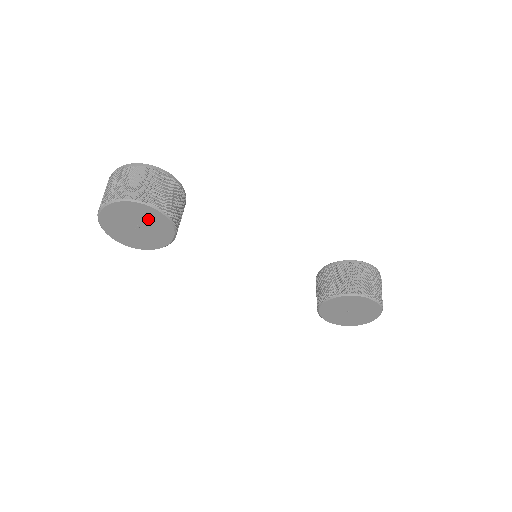
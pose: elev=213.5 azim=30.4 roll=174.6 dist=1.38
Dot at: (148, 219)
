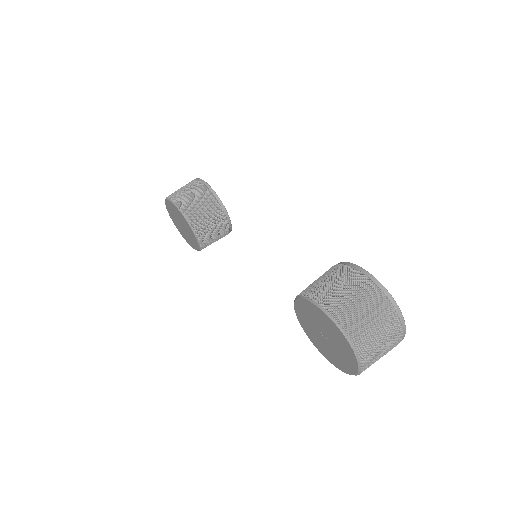
Dot at: (178, 215)
